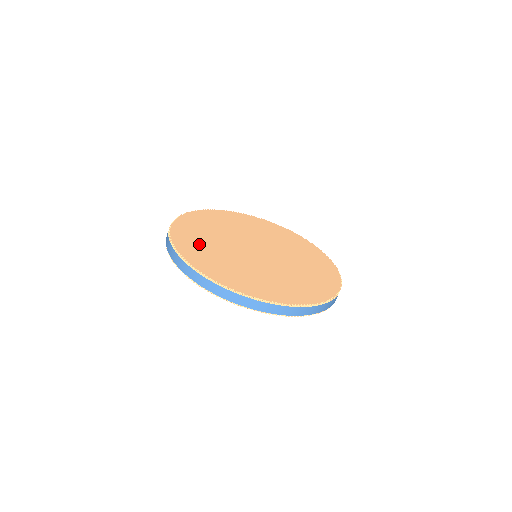
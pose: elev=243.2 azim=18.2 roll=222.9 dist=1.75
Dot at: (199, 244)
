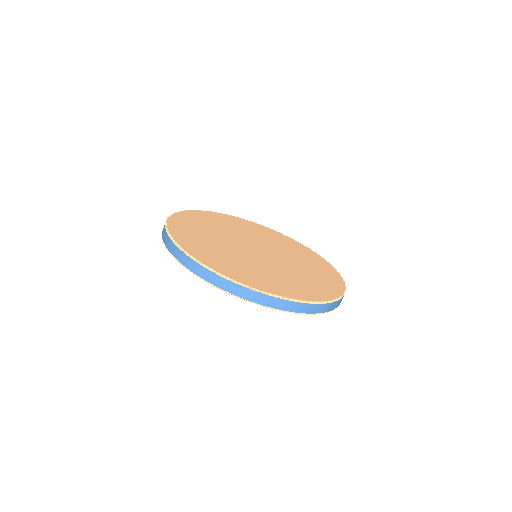
Dot at: (212, 221)
